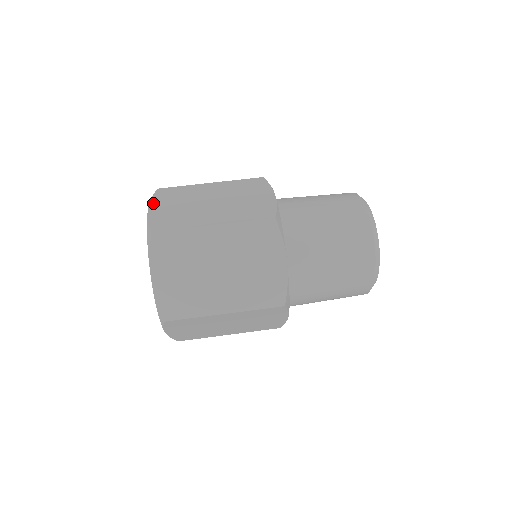
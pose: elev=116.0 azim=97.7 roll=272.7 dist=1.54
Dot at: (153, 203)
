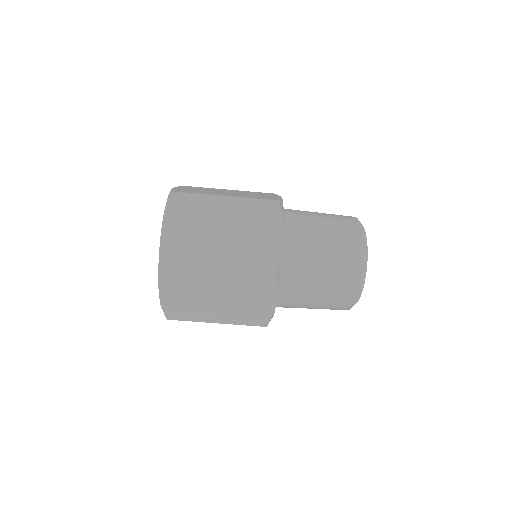
Dot at: (162, 288)
